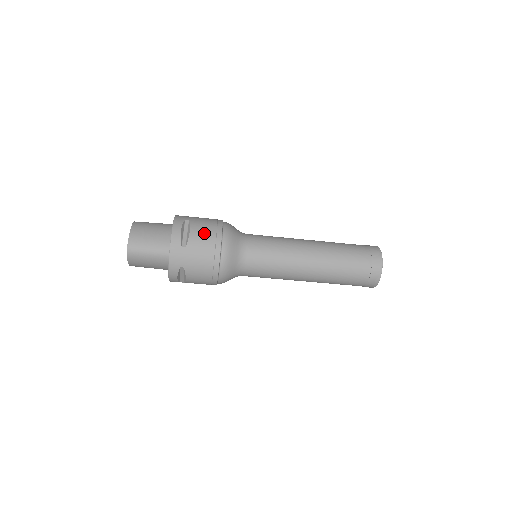
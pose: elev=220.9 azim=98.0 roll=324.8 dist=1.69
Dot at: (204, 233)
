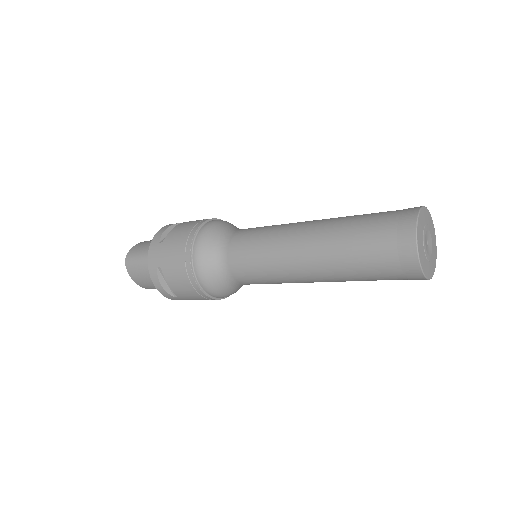
Dot at: (185, 226)
